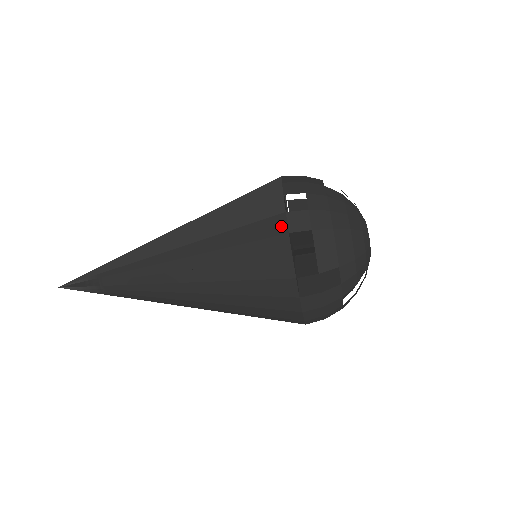
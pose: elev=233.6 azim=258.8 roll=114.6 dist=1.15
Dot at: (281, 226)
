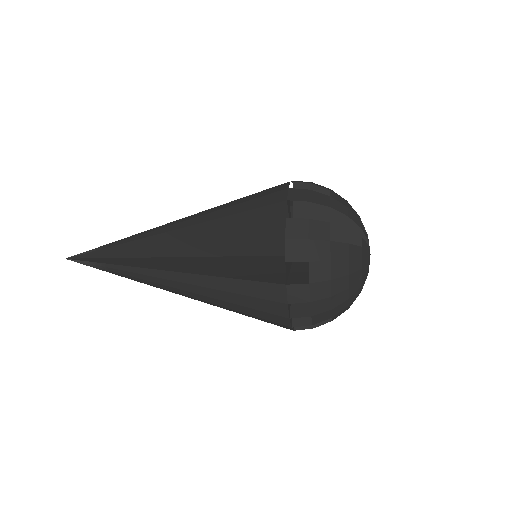
Dot at: (281, 295)
